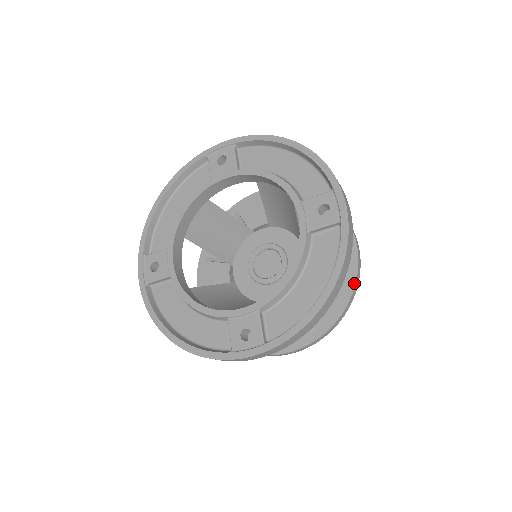
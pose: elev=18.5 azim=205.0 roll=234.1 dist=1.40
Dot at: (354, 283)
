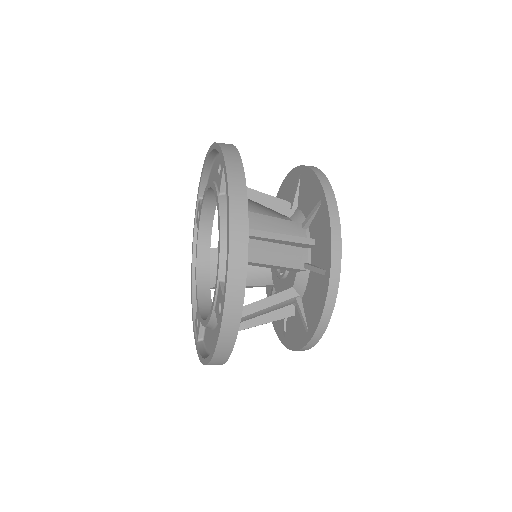
Dot at: (306, 343)
